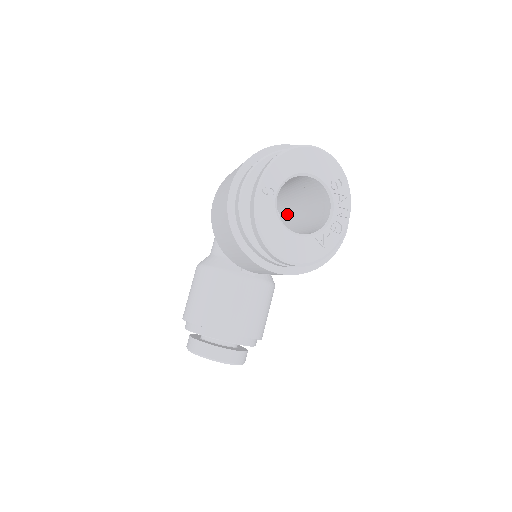
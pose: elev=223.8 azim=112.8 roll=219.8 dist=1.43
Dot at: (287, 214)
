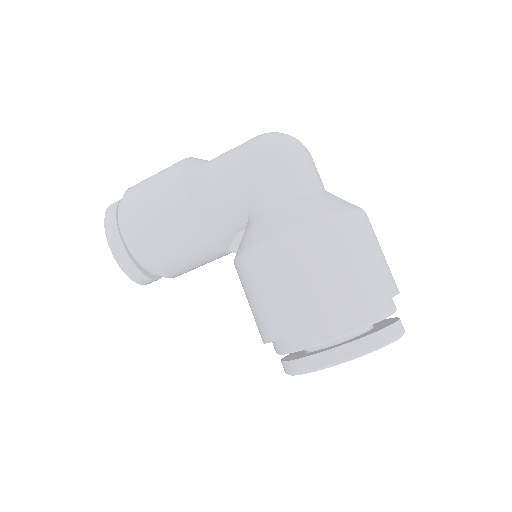
Dot at: occluded
